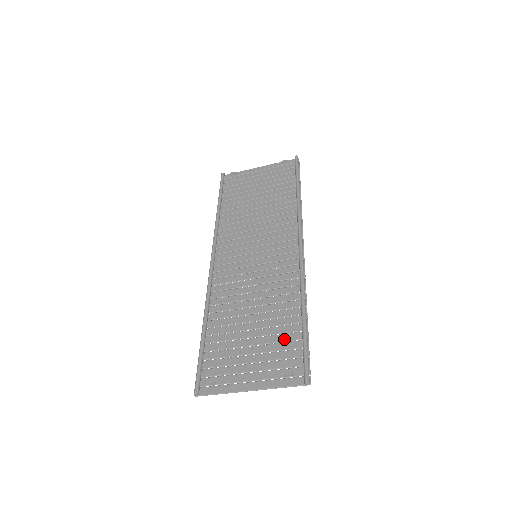
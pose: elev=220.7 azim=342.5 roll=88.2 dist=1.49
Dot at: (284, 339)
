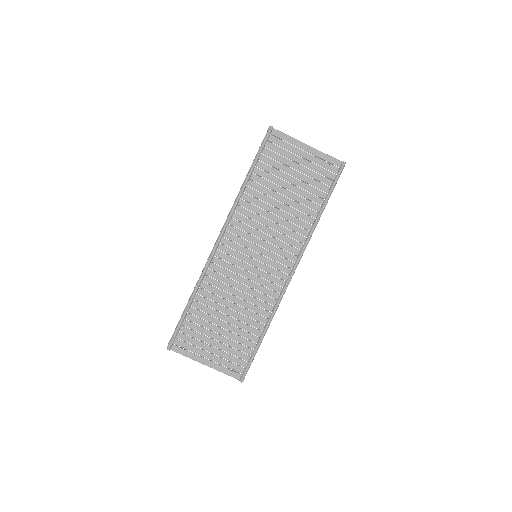
Dot at: (242, 342)
